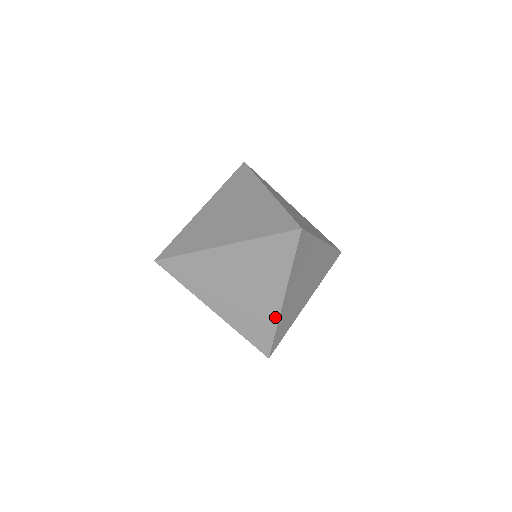
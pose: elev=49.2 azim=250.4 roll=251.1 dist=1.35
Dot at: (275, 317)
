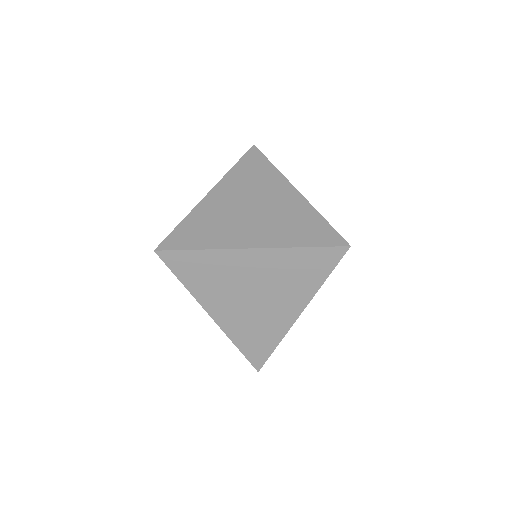
Dot at: (283, 332)
